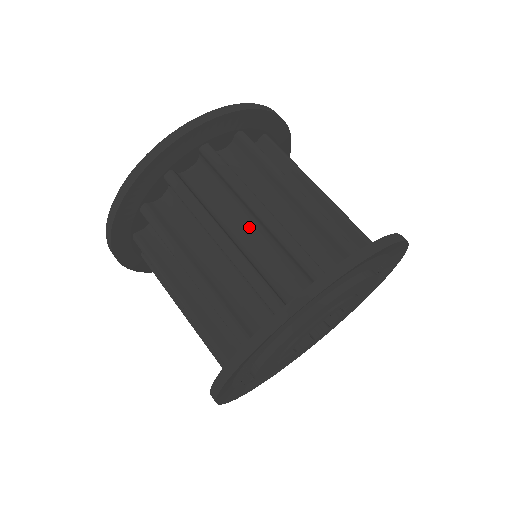
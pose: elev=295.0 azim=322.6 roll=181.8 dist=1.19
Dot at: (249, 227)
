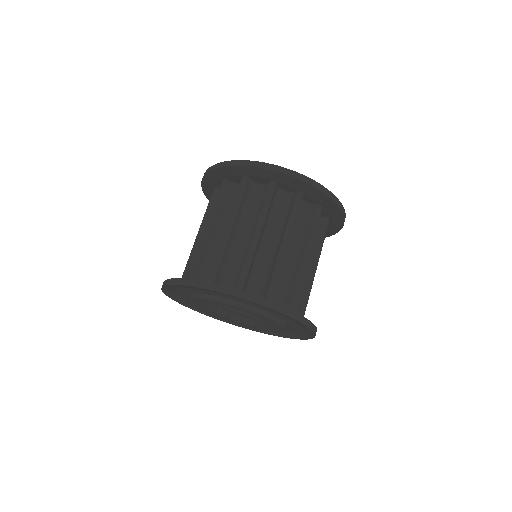
Dot at: (292, 255)
